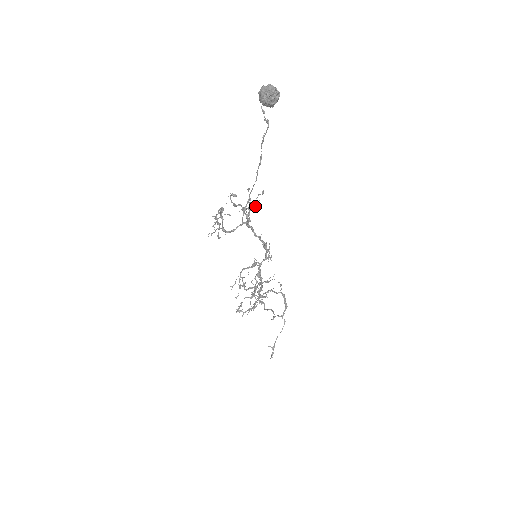
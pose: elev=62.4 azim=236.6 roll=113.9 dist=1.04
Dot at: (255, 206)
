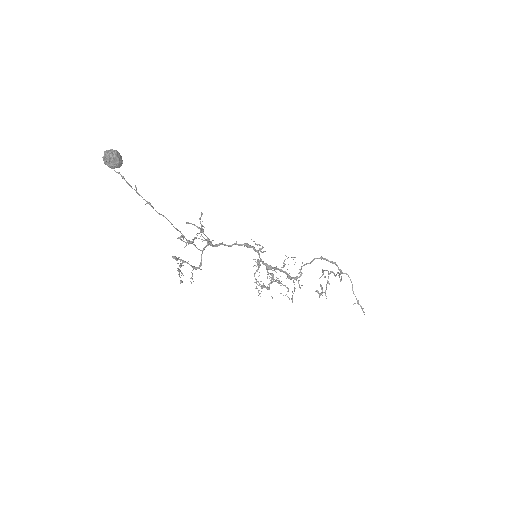
Dot at: (200, 230)
